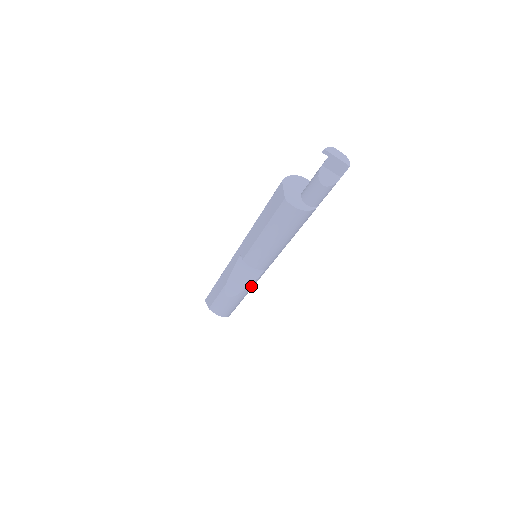
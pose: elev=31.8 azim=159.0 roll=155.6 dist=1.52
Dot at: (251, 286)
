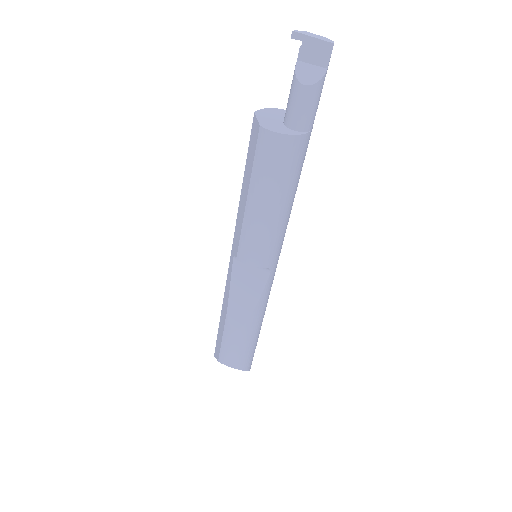
Dot at: (260, 304)
